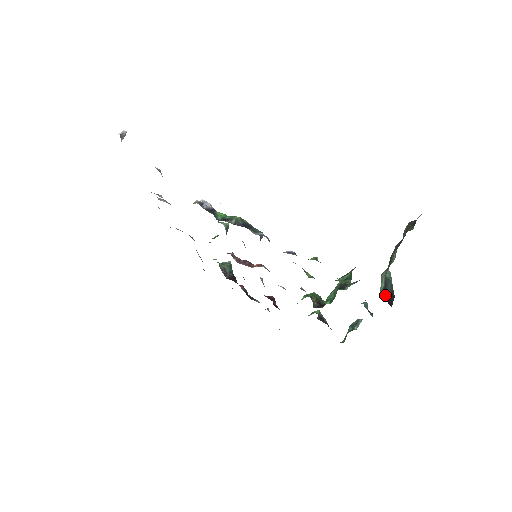
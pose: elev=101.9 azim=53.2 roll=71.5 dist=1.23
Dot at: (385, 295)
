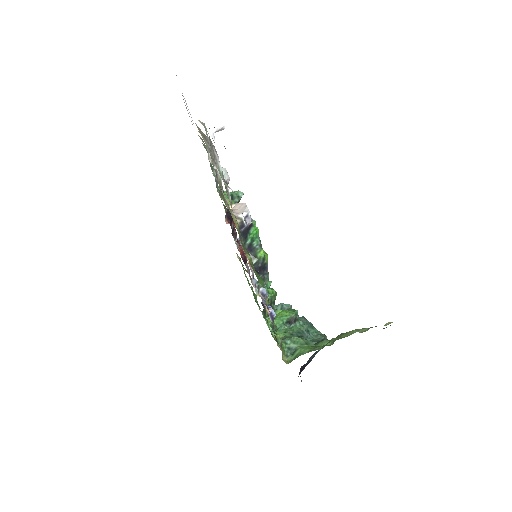
Dot at: (303, 366)
